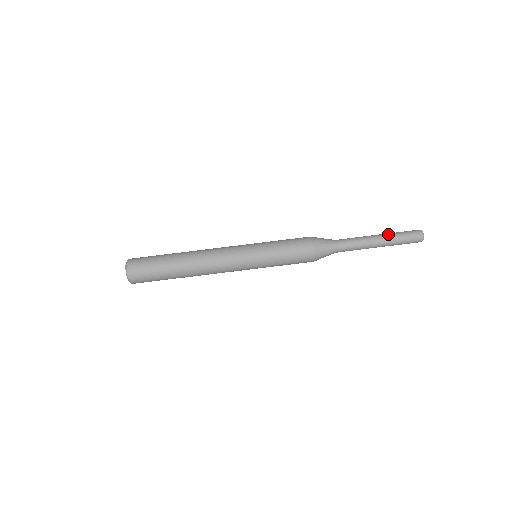
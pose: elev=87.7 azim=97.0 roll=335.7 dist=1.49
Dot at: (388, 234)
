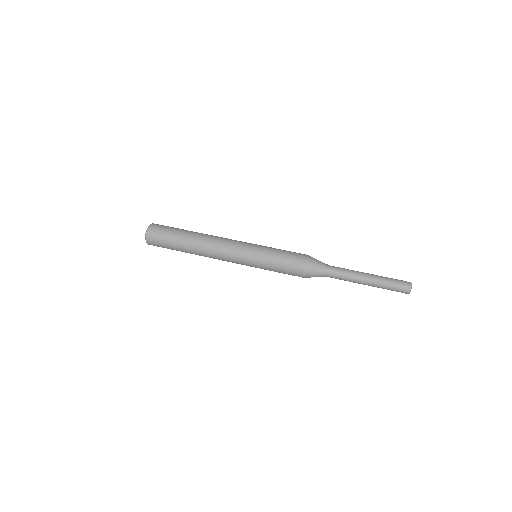
Dot at: occluded
